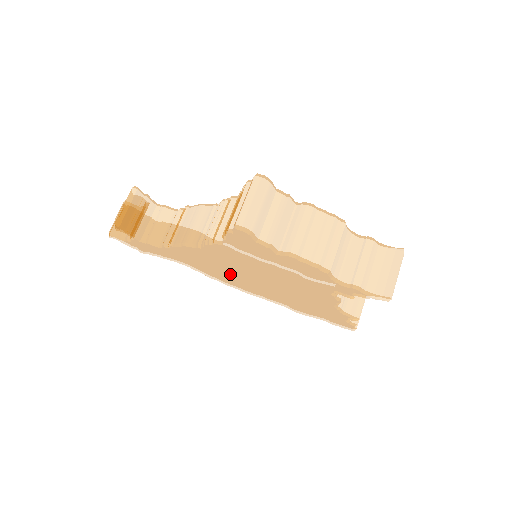
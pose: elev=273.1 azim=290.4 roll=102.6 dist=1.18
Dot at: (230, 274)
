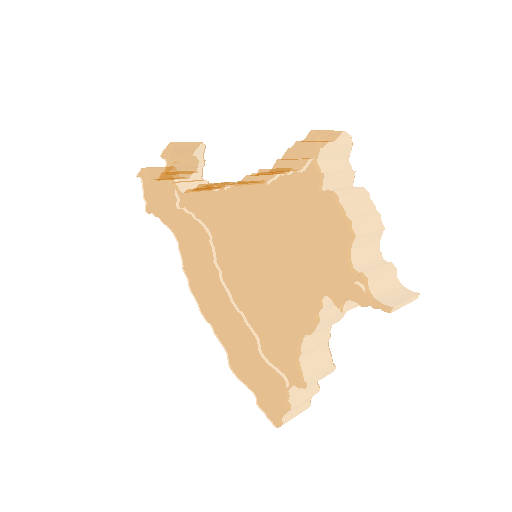
Dot at: (219, 256)
